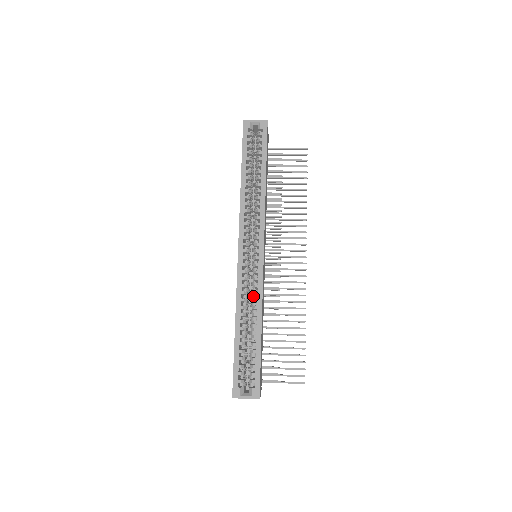
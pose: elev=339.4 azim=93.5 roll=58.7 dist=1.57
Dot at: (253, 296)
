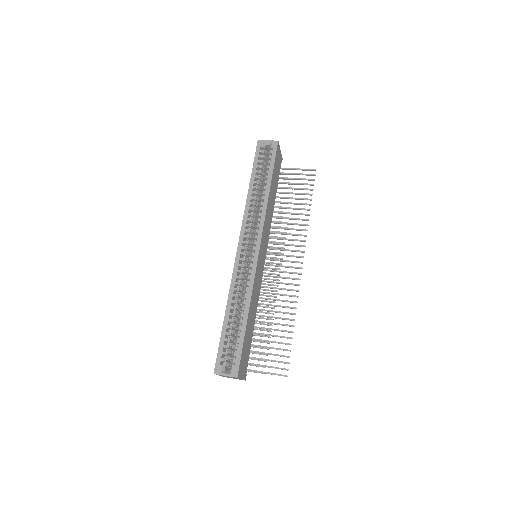
Dot at: (246, 287)
